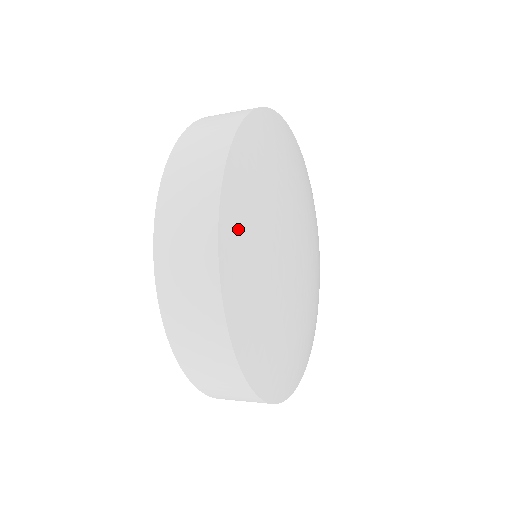
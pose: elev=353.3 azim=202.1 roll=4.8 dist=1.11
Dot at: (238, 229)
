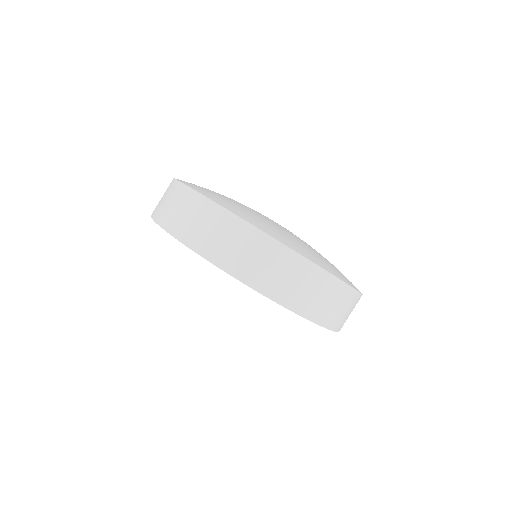
Dot at: (203, 190)
